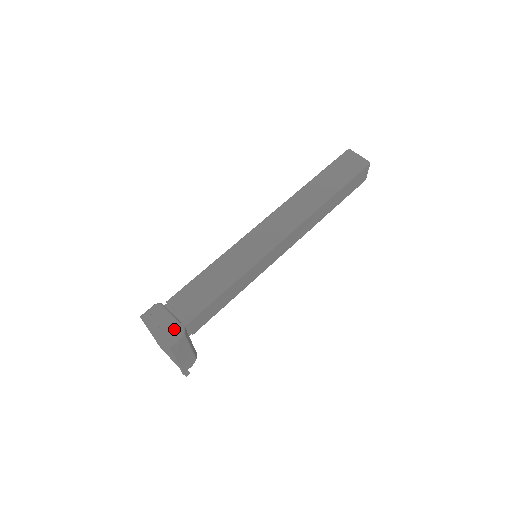
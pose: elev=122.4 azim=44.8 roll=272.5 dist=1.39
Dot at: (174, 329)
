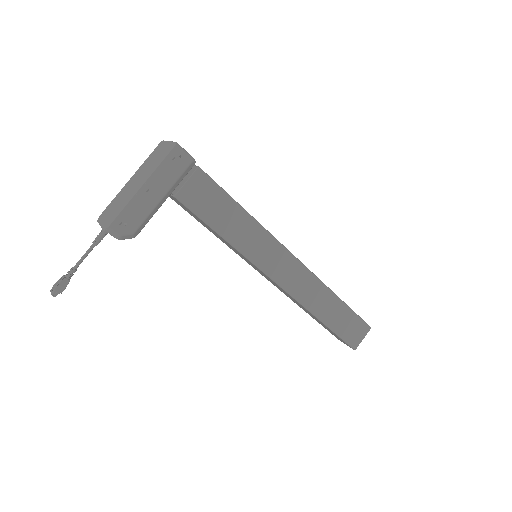
Dot at: occluded
